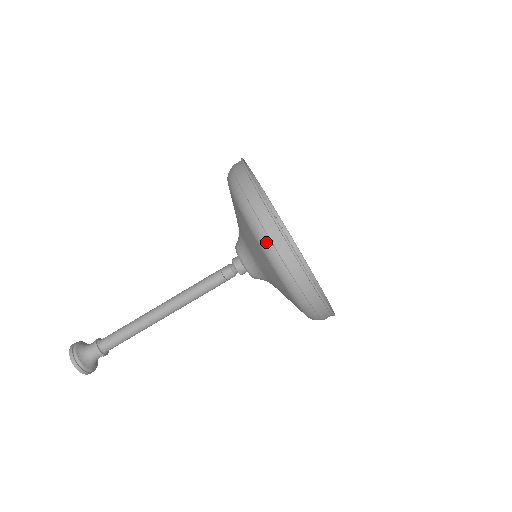
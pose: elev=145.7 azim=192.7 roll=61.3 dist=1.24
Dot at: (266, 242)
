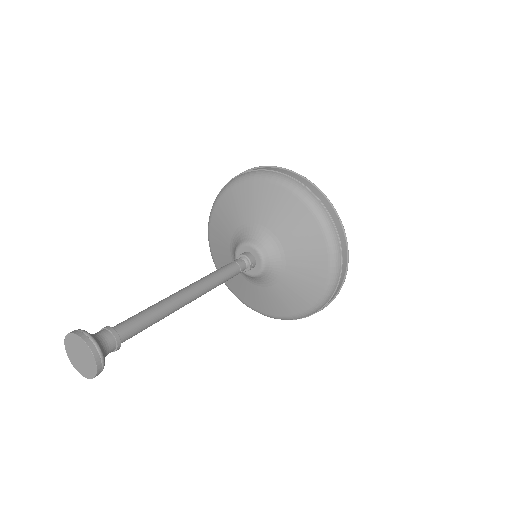
Dot at: (333, 231)
